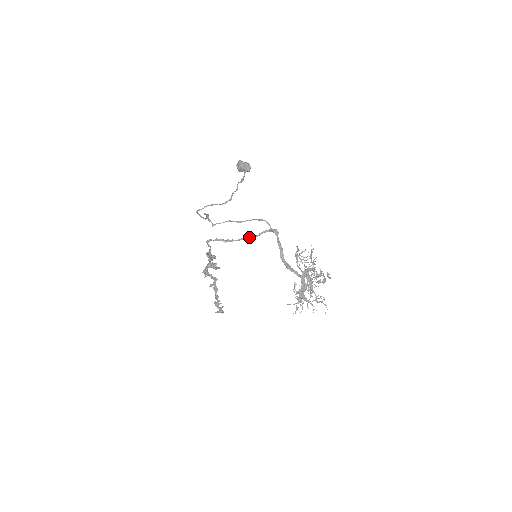
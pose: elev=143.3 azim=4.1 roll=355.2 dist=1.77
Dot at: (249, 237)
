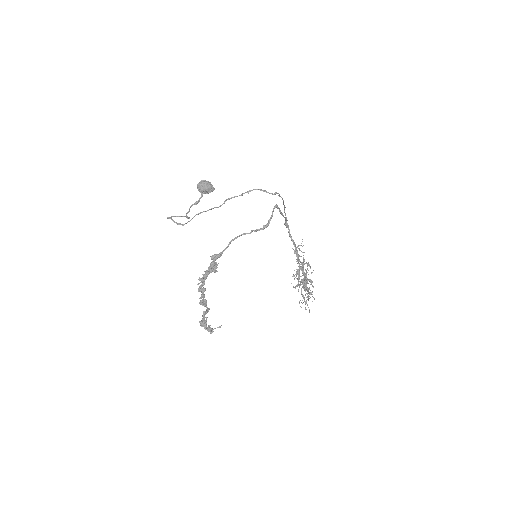
Dot at: occluded
